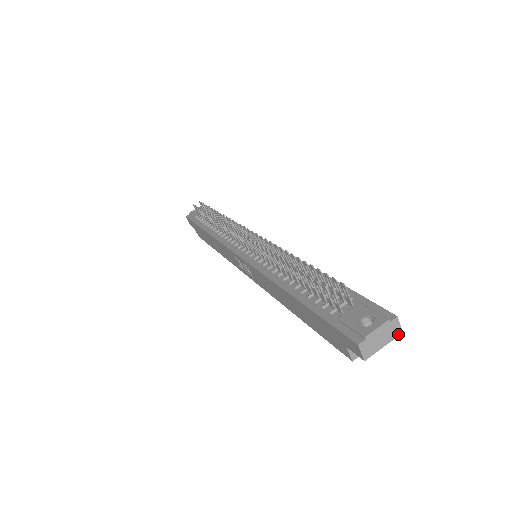
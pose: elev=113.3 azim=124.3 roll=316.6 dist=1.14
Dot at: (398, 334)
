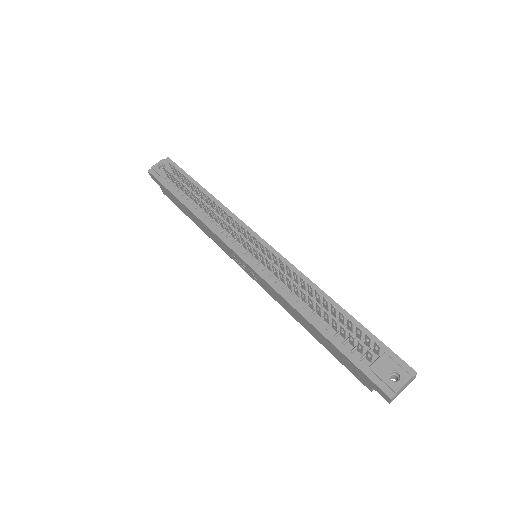
Dot at: occluded
